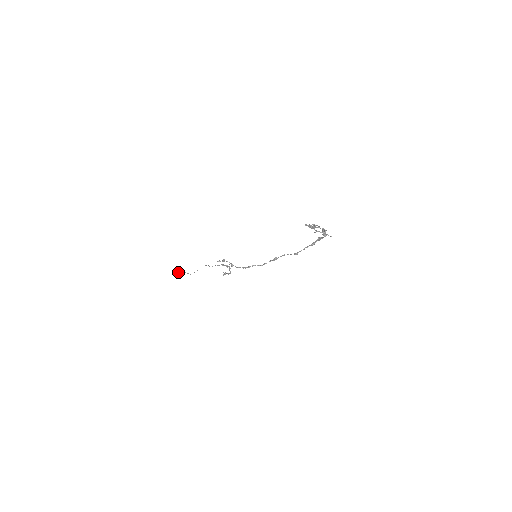
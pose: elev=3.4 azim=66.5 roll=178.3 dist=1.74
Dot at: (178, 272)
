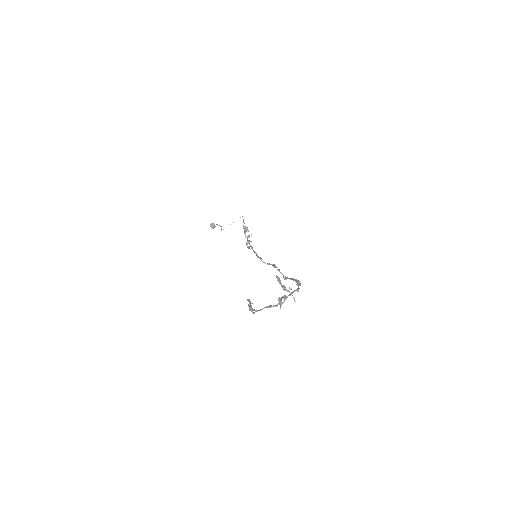
Dot at: (210, 225)
